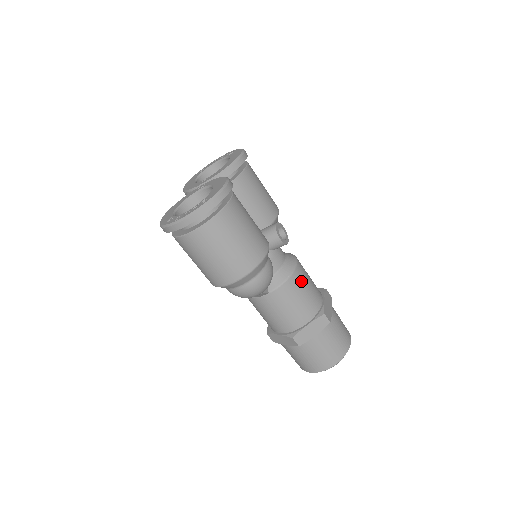
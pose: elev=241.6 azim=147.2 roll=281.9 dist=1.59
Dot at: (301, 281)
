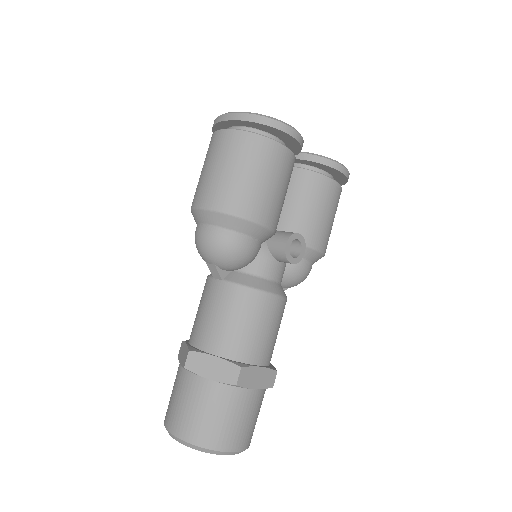
Dot at: (260, 311)
